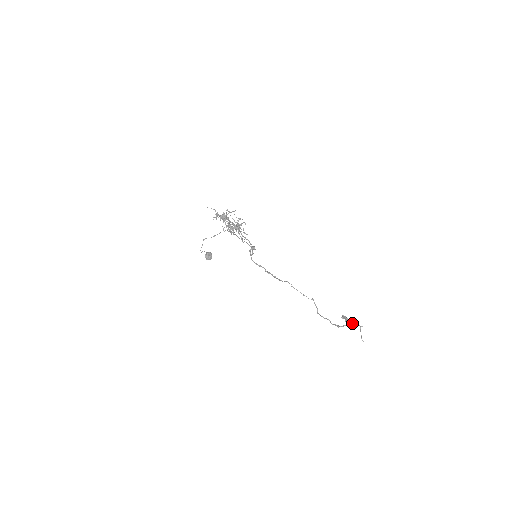
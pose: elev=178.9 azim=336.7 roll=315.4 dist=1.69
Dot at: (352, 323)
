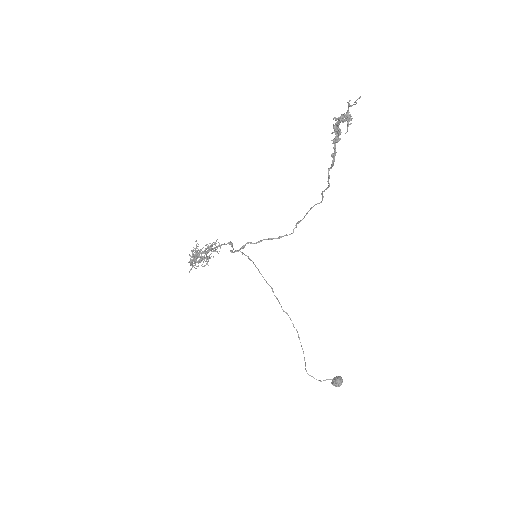
Dot at: (335, 120)
